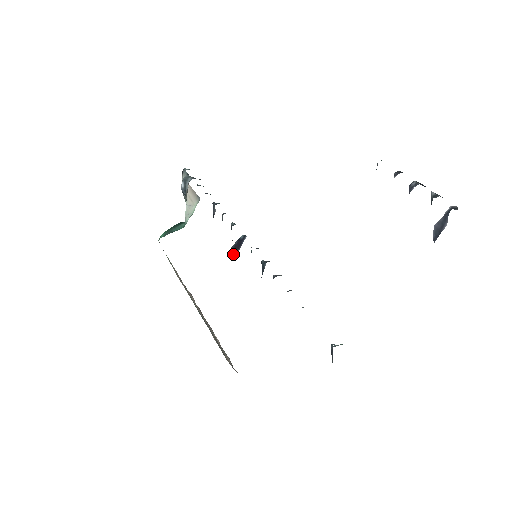
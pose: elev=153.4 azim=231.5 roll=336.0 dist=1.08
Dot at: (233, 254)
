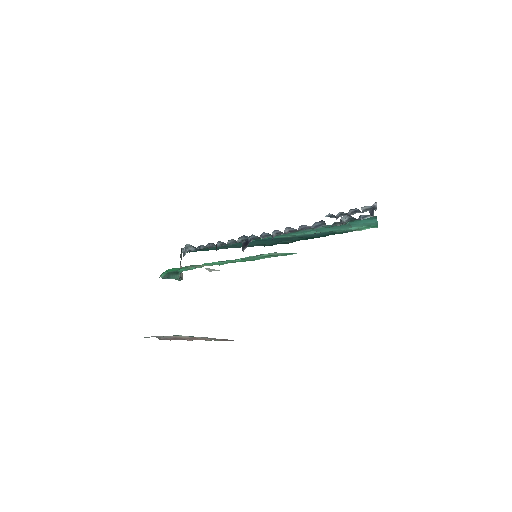
Dot at: (242, 248)
